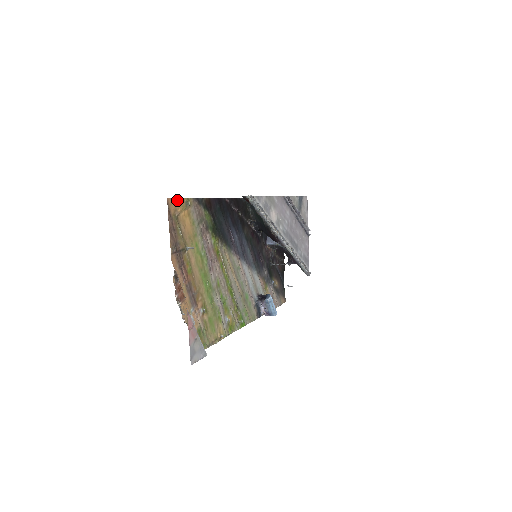
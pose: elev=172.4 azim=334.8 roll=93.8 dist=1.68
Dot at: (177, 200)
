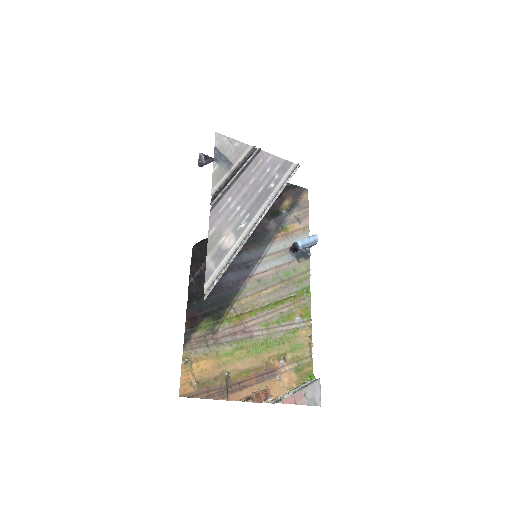
Dot at: (182, 379)
